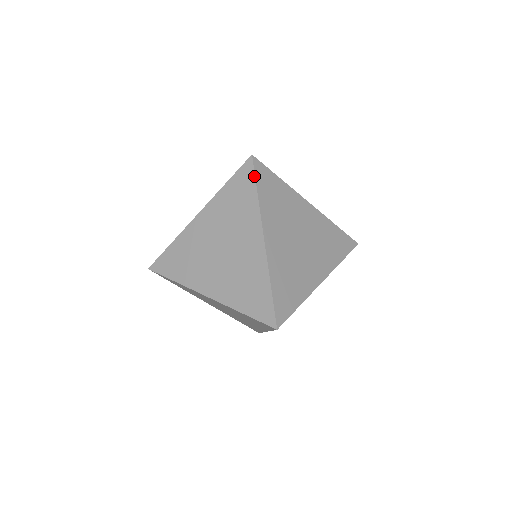
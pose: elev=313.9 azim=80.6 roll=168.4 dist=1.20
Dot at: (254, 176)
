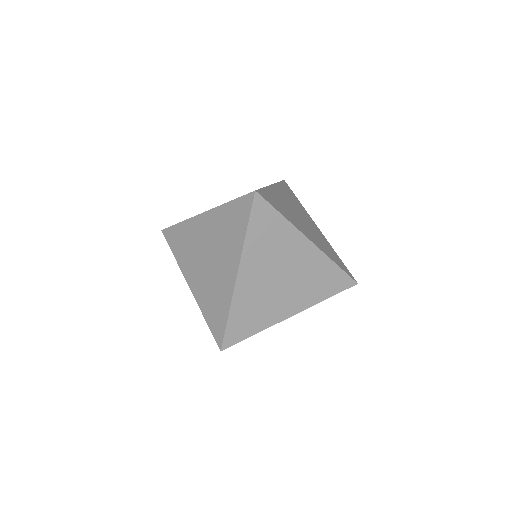
Dot at: (249, 213)
